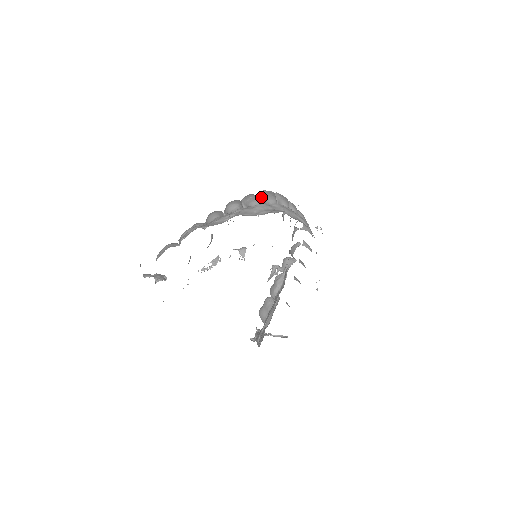
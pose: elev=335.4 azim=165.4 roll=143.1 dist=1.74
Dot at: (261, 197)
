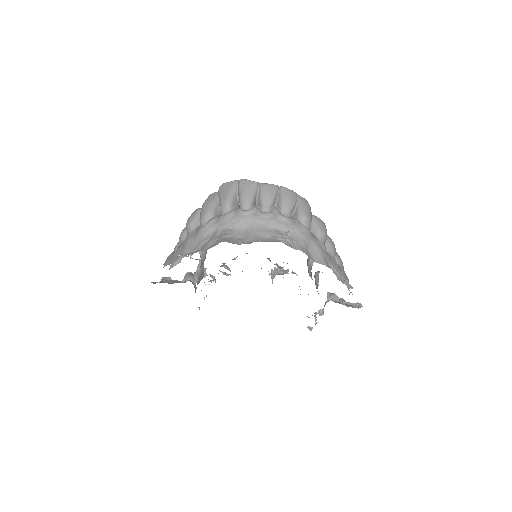
Dot at: (218, 199)
